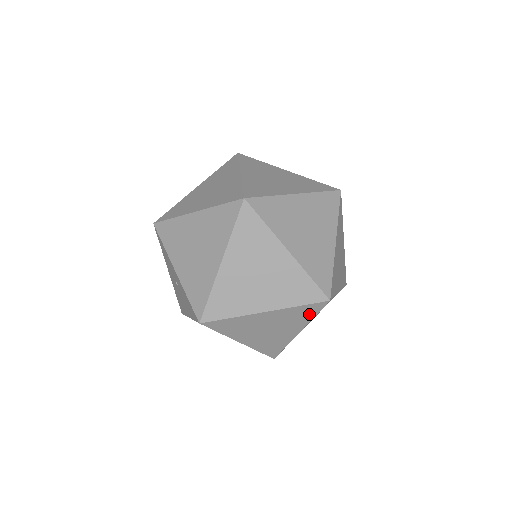
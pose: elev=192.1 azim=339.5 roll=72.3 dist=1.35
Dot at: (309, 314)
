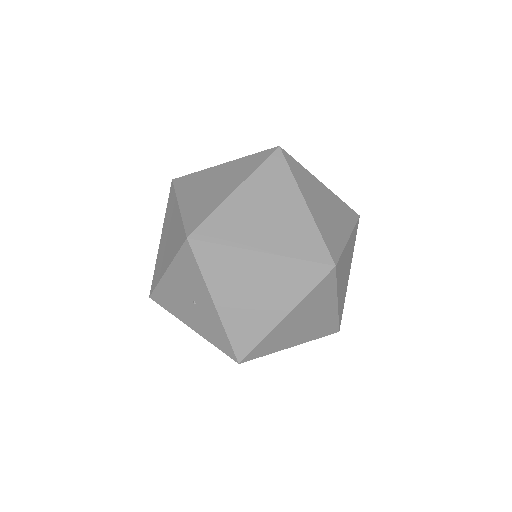
Dot at: occluded
